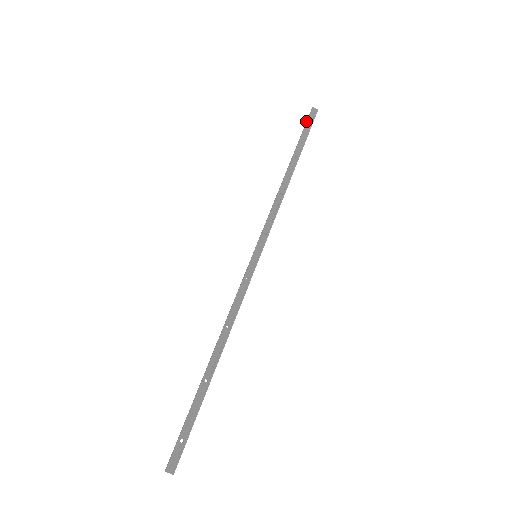
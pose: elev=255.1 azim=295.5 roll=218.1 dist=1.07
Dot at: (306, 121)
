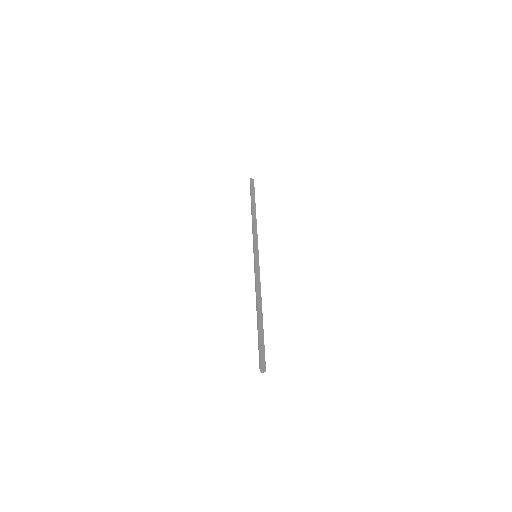
Dot at: (250, 185)
